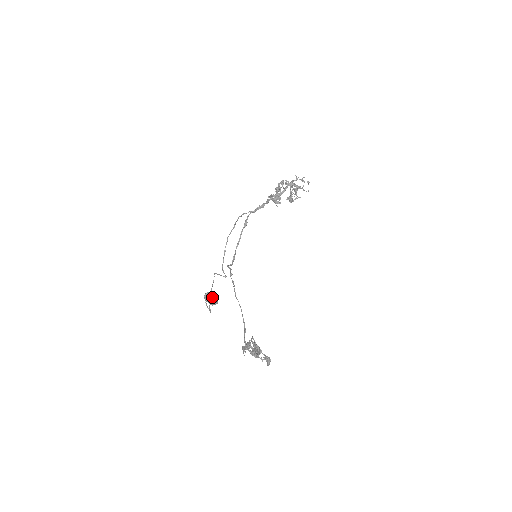
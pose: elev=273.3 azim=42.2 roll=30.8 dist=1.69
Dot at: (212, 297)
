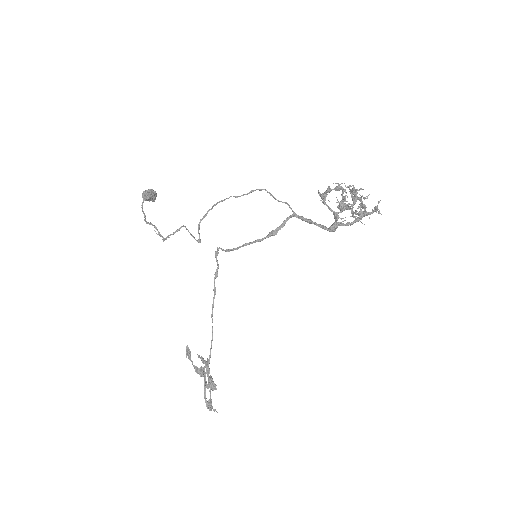
Dot at: (153, 195)
